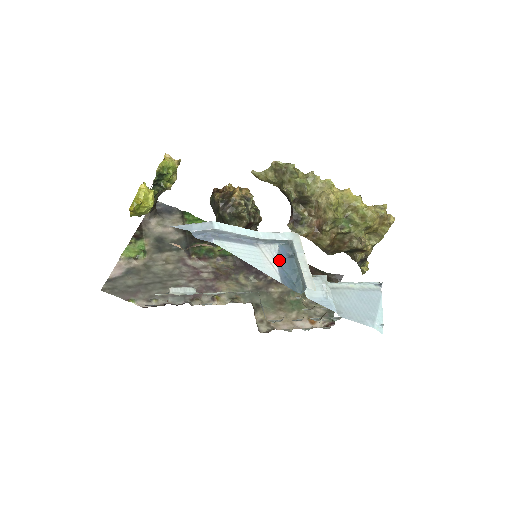
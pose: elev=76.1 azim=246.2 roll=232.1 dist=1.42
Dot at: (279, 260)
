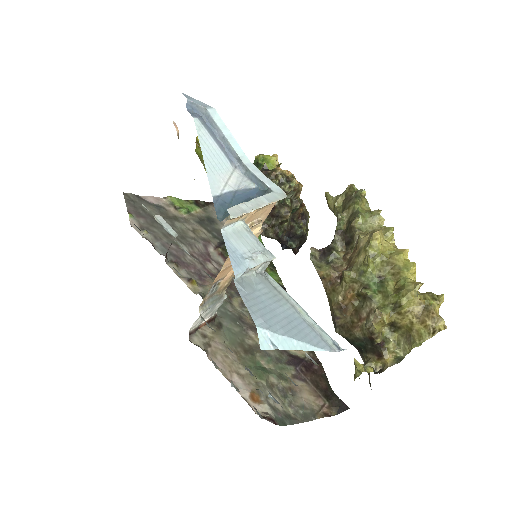
Dot at: (239, 192)
